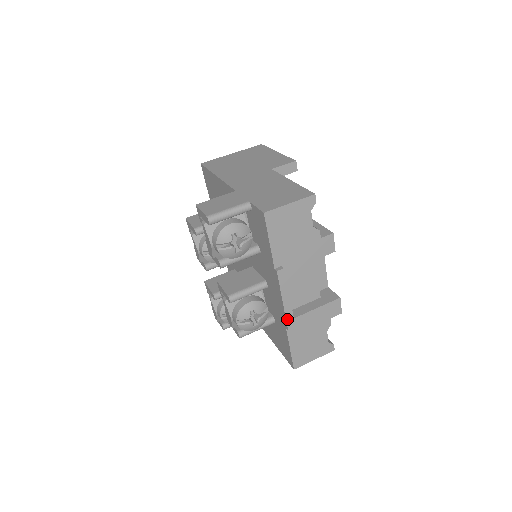
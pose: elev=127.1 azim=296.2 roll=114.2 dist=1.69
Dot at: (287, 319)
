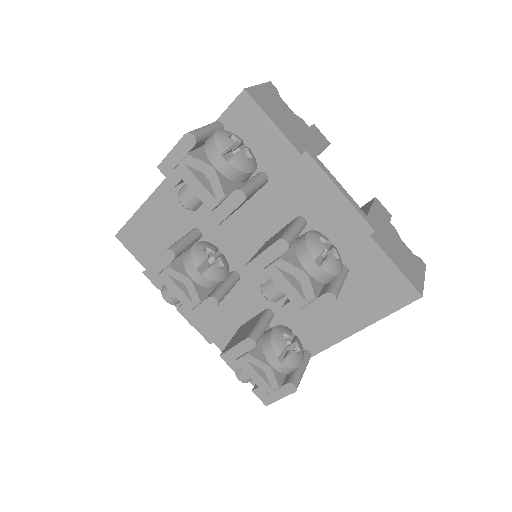
Dot at: (361, 215)
